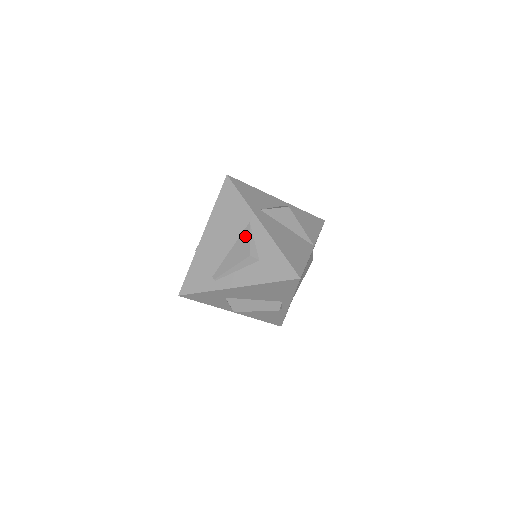
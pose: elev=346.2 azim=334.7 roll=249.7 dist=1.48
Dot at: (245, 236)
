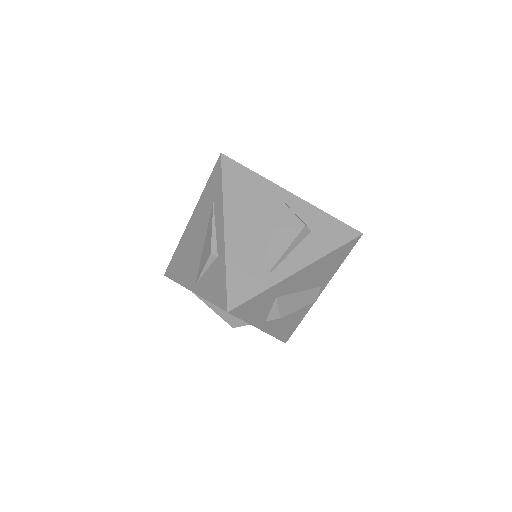
Dot at: (283, 210)
